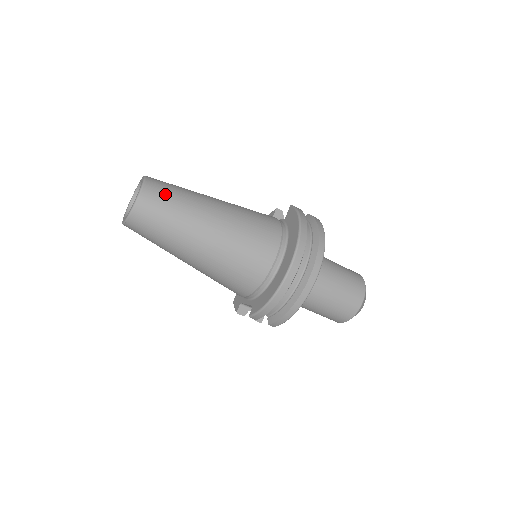
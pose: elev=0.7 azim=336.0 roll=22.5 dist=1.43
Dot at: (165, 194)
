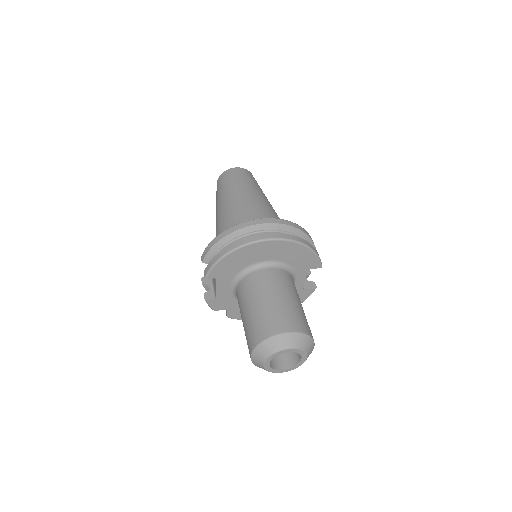
Dot at: (249, 176)
